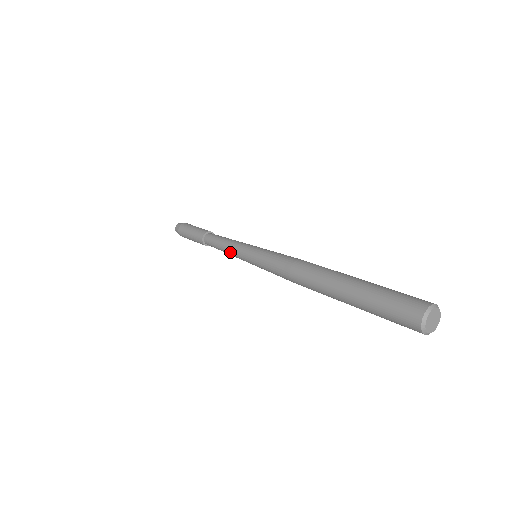
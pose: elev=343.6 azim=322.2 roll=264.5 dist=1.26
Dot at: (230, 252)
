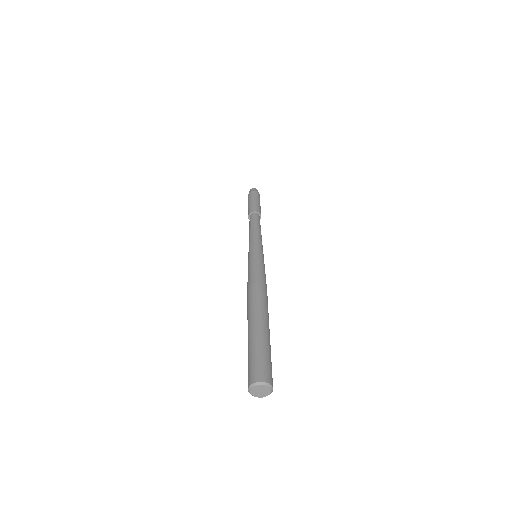
Dot at: (250, 237)
